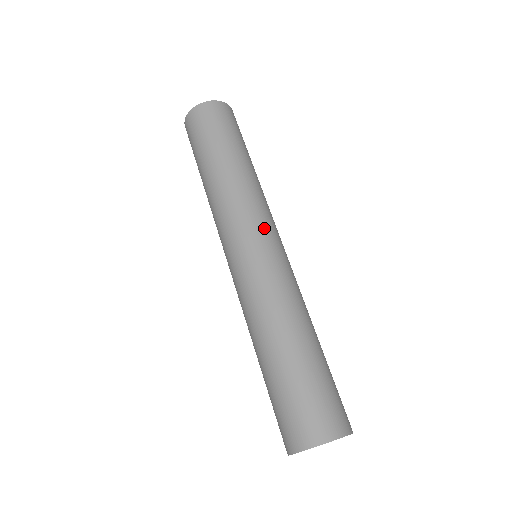
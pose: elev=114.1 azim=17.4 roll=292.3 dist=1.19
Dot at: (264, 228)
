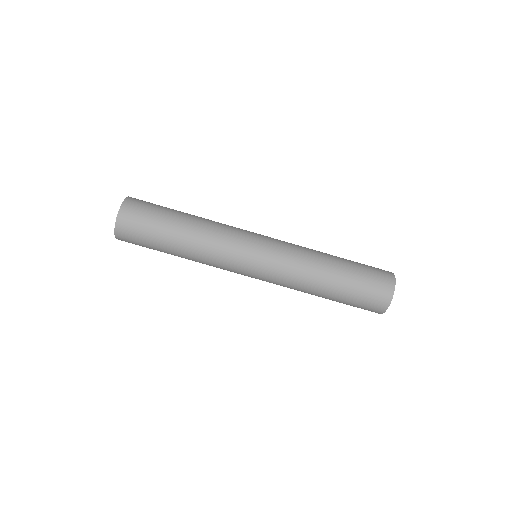
Dot at: (244, 258)
